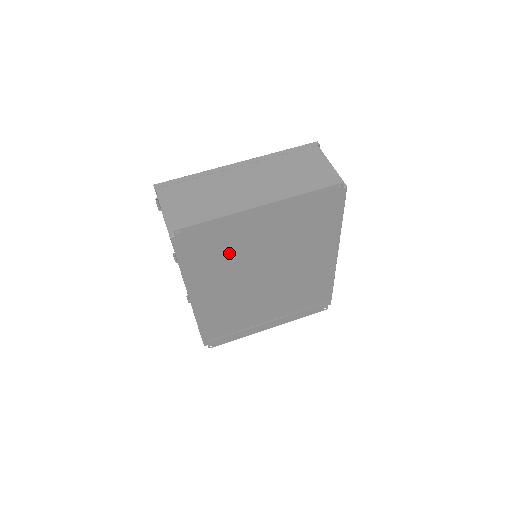
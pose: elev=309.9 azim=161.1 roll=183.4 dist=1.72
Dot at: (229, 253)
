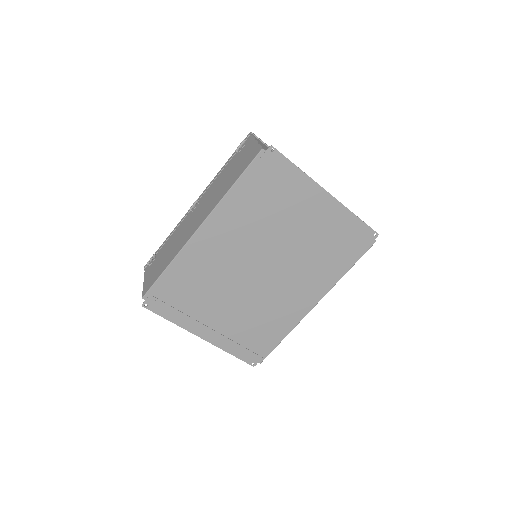
Dot at: (271, 211)
